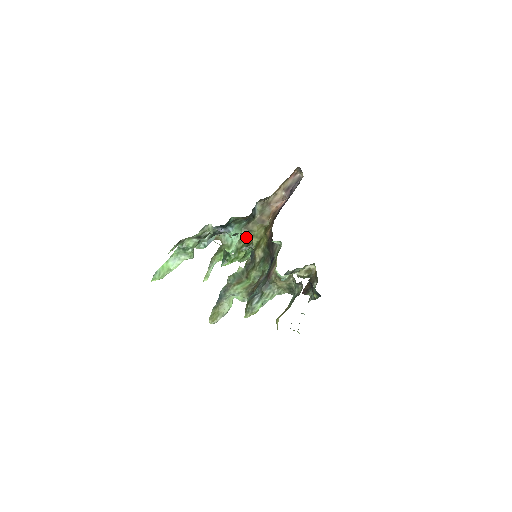
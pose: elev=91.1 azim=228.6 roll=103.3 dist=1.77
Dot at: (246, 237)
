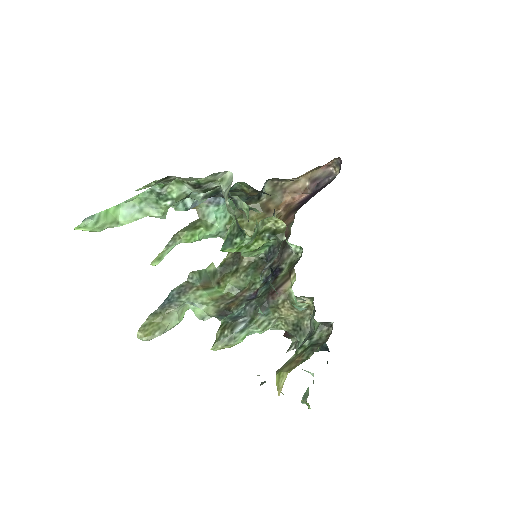
Dot at: (277, 218)
